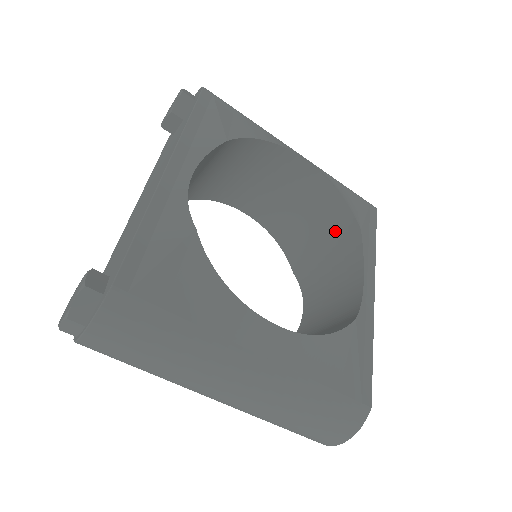
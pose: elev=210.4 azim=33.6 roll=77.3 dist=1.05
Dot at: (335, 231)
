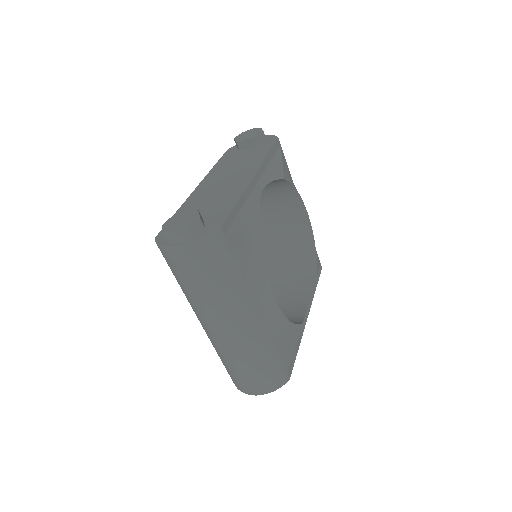
Dot at: (299, 267)
